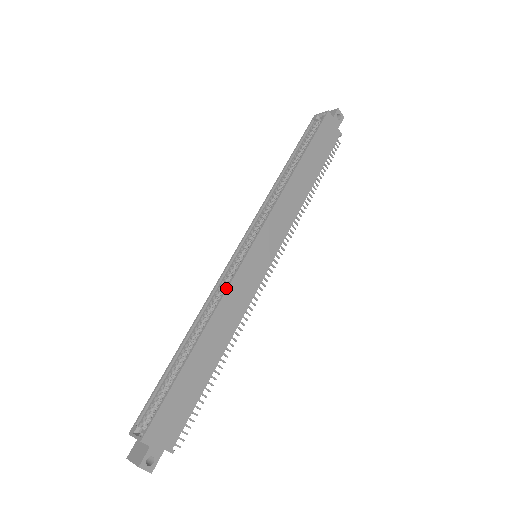
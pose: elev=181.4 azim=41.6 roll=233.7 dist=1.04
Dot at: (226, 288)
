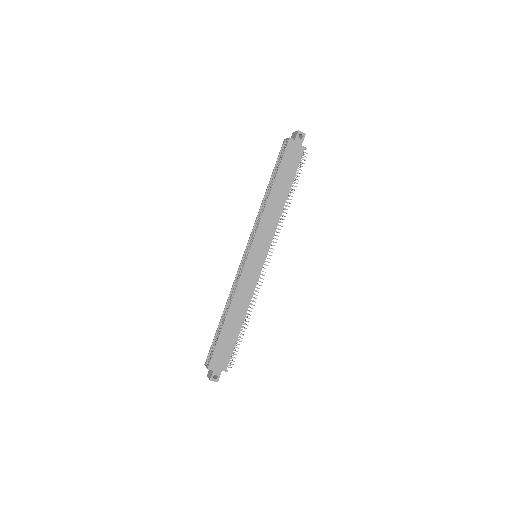
Dot at: (237, 283)
